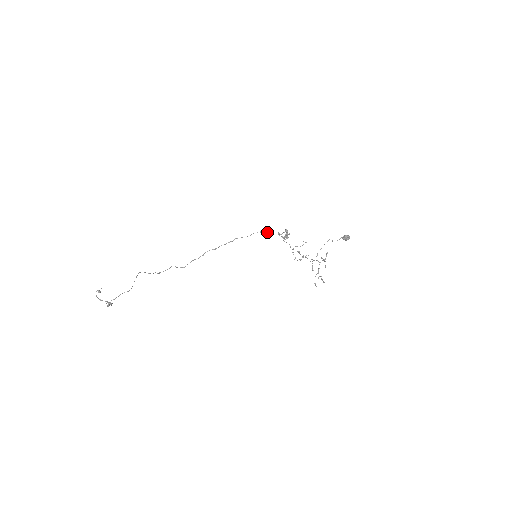
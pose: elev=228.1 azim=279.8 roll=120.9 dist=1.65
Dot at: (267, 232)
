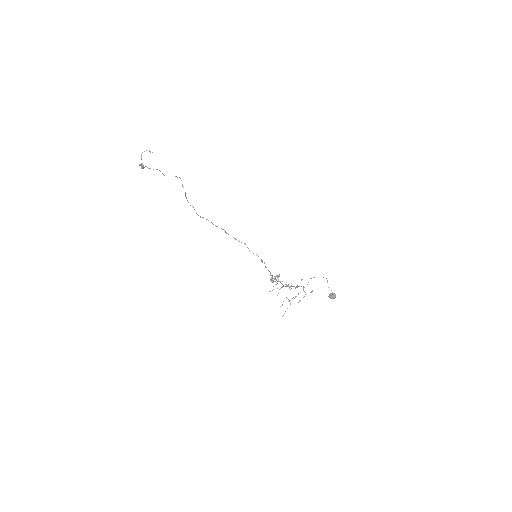
Dot at: occluded
